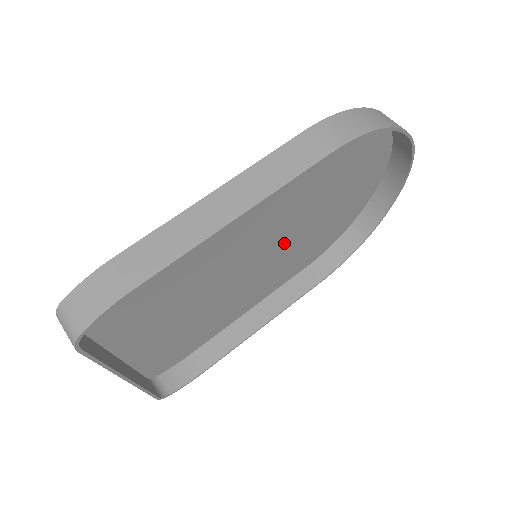
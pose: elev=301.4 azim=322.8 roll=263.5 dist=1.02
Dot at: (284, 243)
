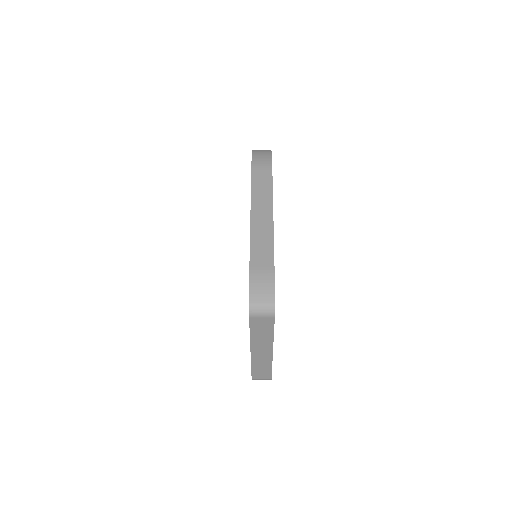
Dot at: occluded
